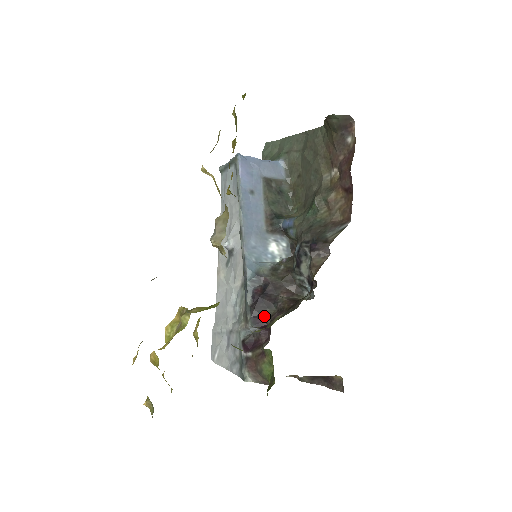
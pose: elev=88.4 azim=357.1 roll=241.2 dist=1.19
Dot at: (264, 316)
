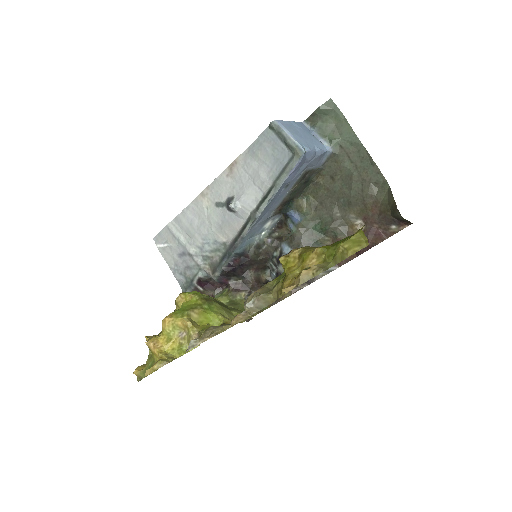
Dot at: (230, 279)
